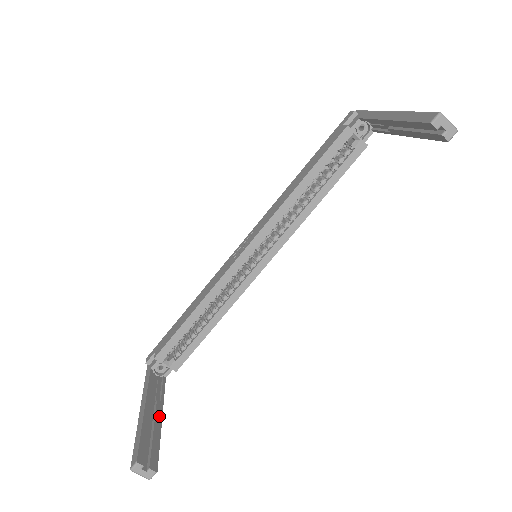
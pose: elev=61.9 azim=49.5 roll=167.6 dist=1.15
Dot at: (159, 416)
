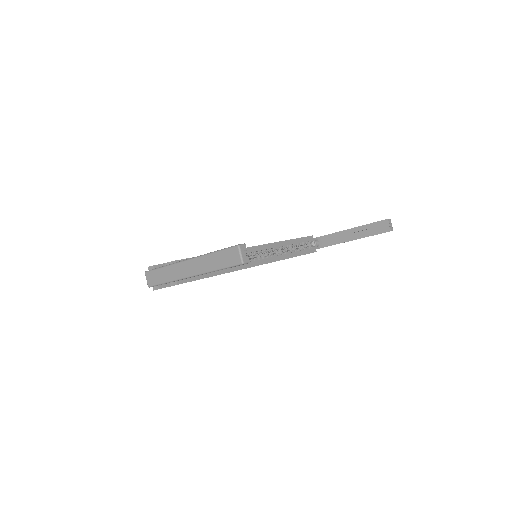
Dot at: occluded
